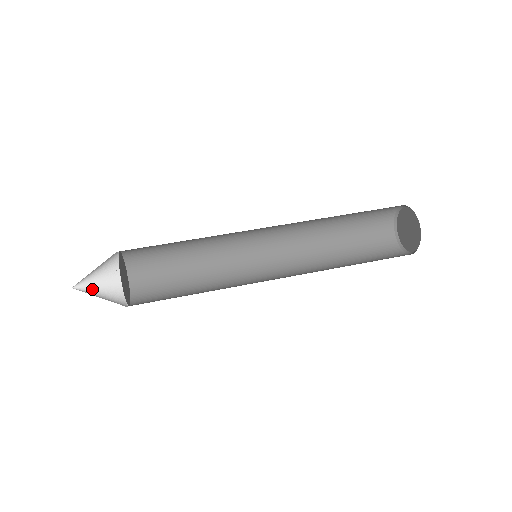
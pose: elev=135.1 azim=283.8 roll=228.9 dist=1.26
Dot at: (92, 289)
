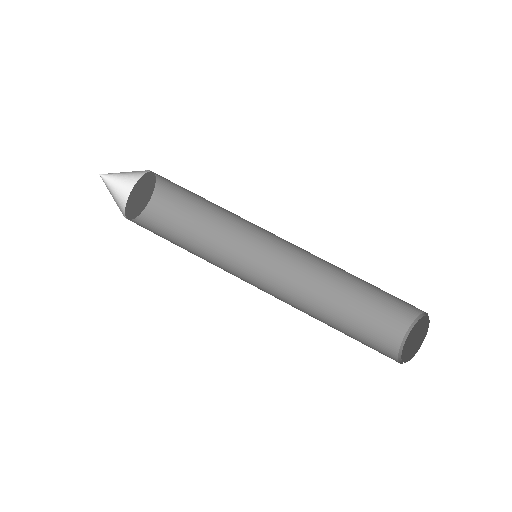
Dot at: (113, 188)
